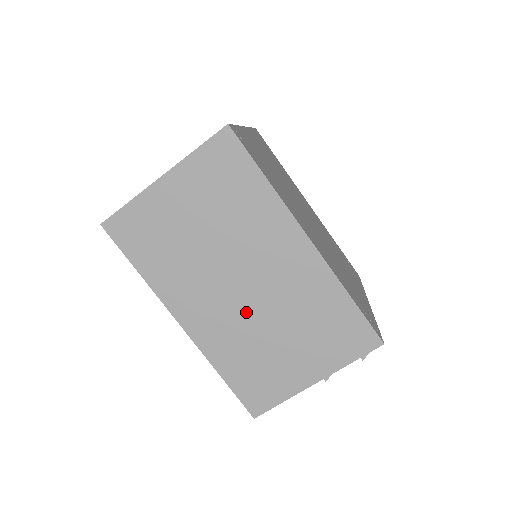
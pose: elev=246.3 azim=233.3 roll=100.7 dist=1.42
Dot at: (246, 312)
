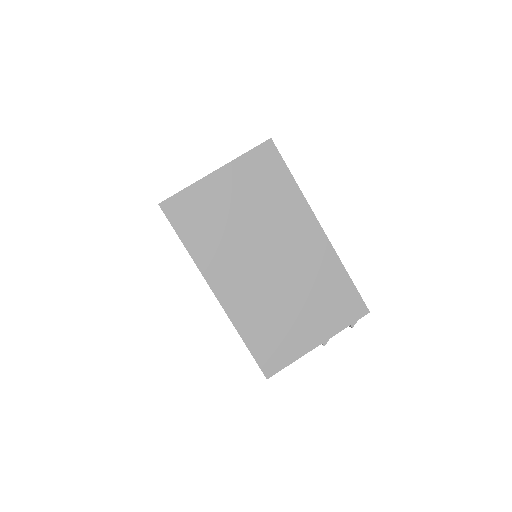
Dot at: (270, 284)
